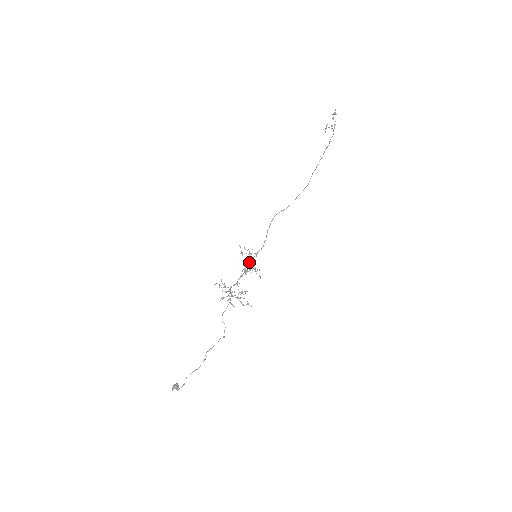
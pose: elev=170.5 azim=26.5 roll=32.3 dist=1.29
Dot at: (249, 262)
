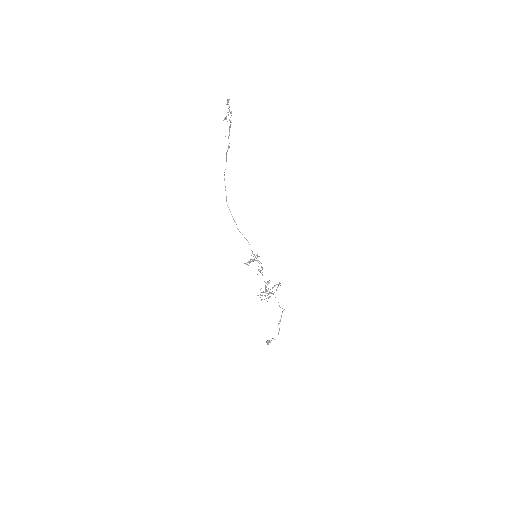
Dot at: occluded
